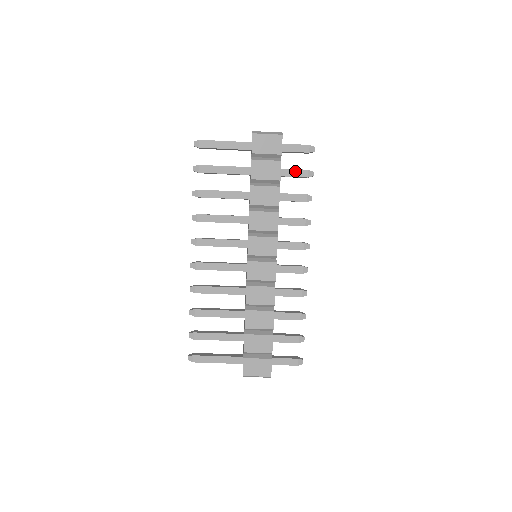
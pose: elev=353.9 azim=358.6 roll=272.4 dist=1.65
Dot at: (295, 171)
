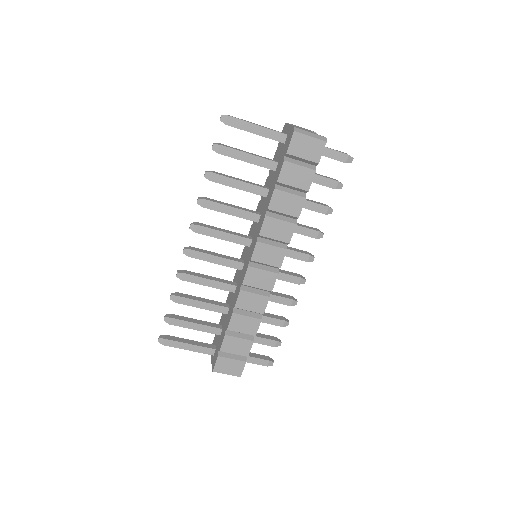
Dot at: (324, 179)
